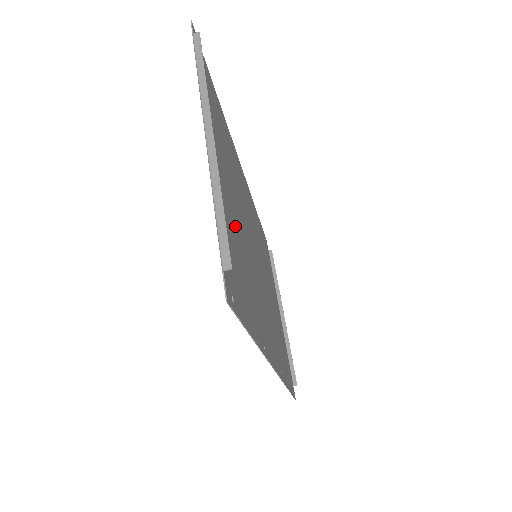
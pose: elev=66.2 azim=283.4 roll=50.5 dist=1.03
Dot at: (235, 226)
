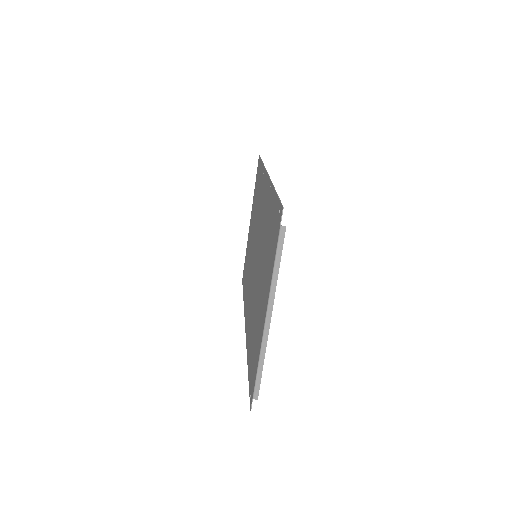
Dot at: occluded
